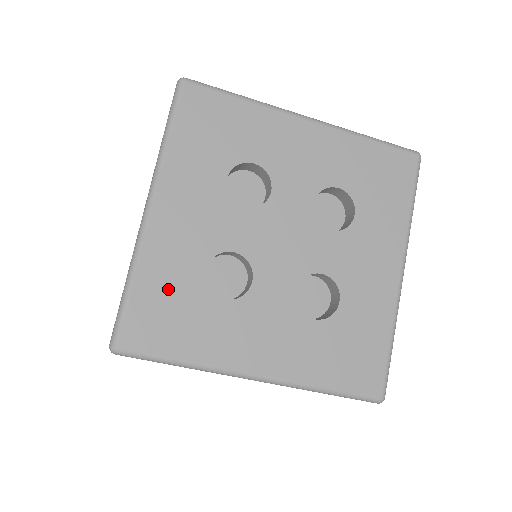
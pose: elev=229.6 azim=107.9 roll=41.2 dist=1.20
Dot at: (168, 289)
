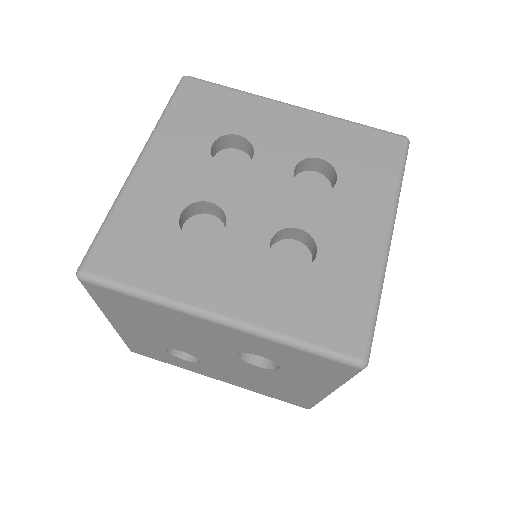
Dot at: (142, 226)
